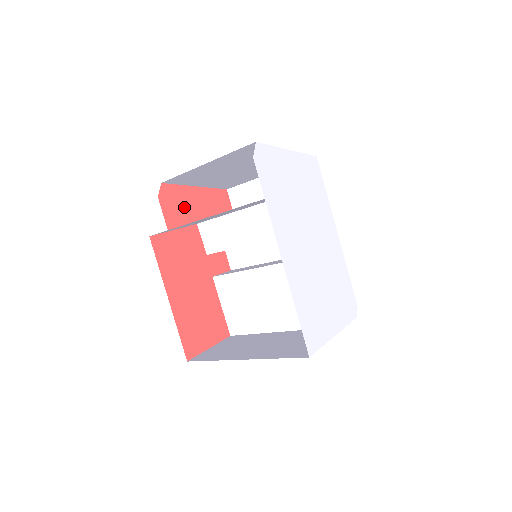
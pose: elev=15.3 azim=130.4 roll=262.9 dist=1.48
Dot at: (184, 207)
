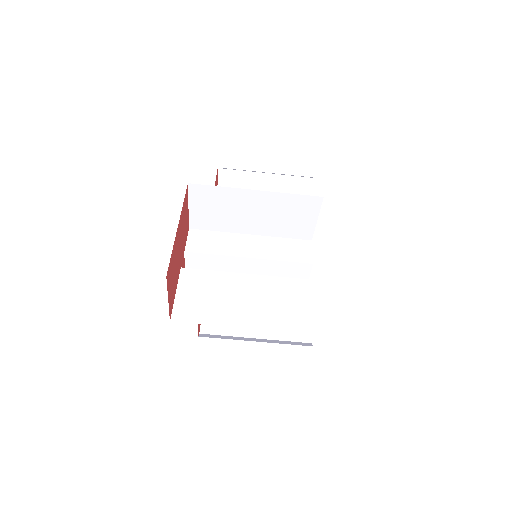
Dot at: occluded
